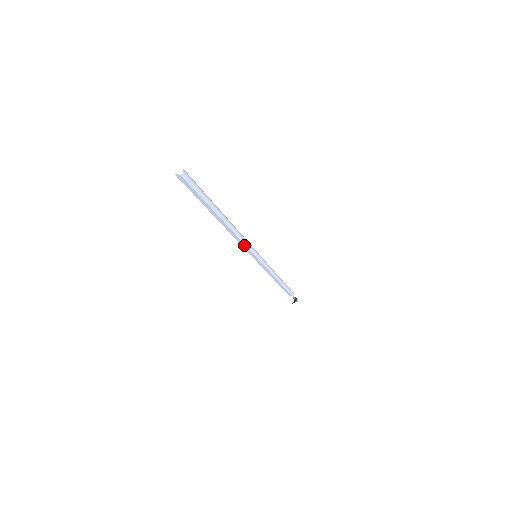
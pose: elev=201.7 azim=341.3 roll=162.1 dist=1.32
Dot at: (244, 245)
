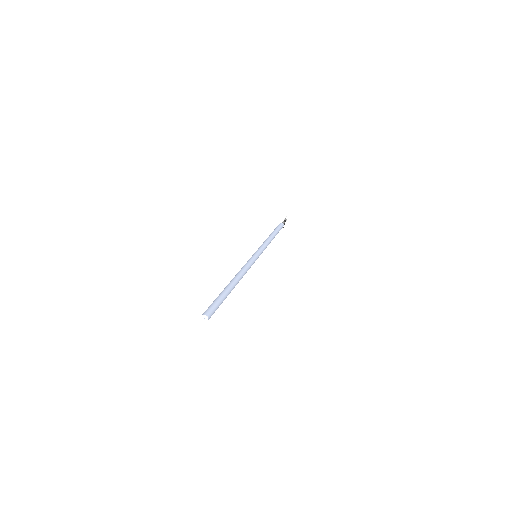
Dot at: occluded
